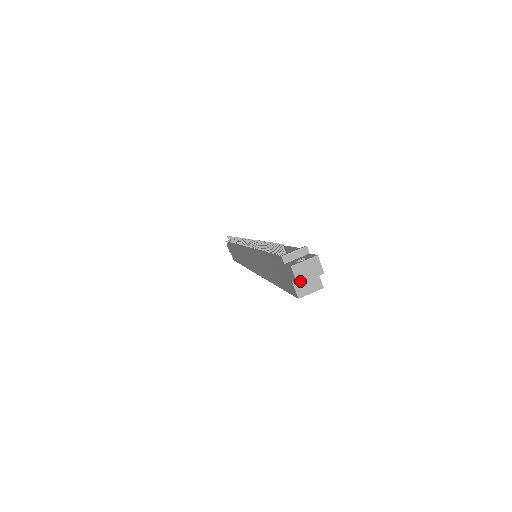
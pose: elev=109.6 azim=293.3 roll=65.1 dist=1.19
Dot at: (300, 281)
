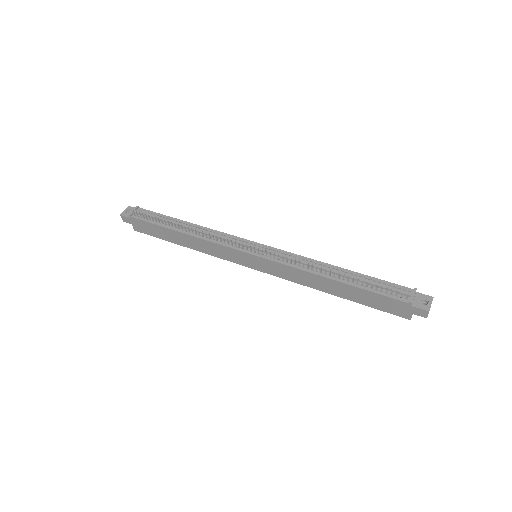
Dot at: occluded
